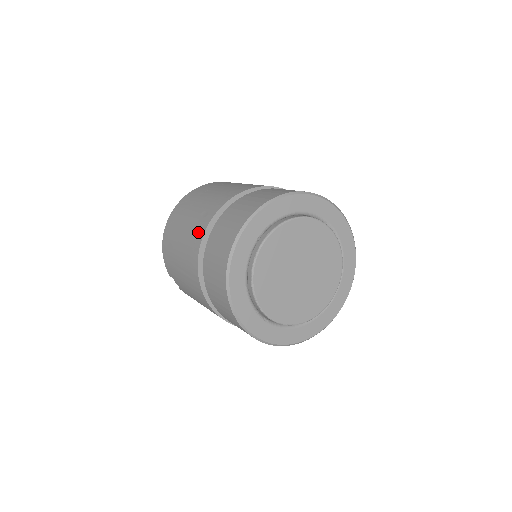
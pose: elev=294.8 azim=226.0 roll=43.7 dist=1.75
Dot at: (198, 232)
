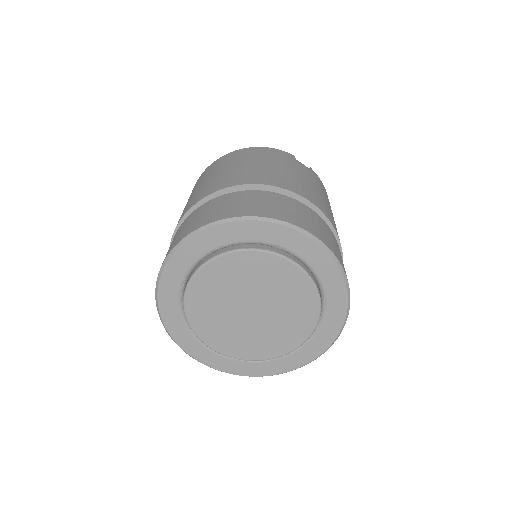
Dot at: occluded
